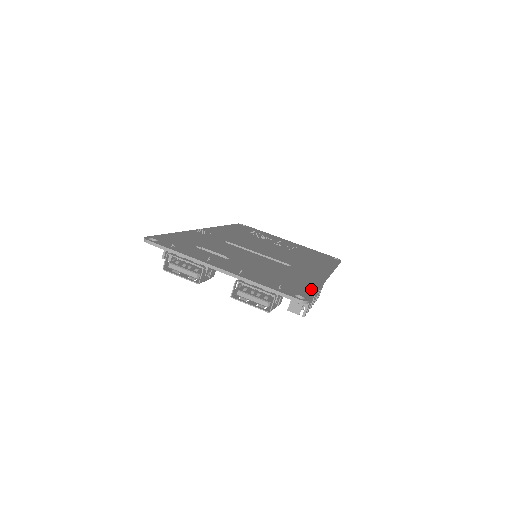
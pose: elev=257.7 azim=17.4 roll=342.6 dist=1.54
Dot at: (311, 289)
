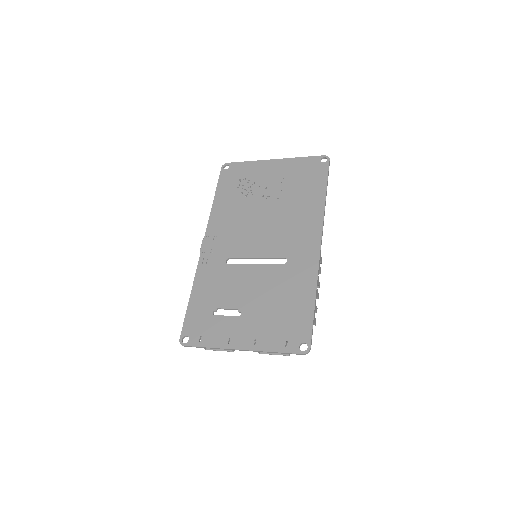
Dot at: (309, 313)
